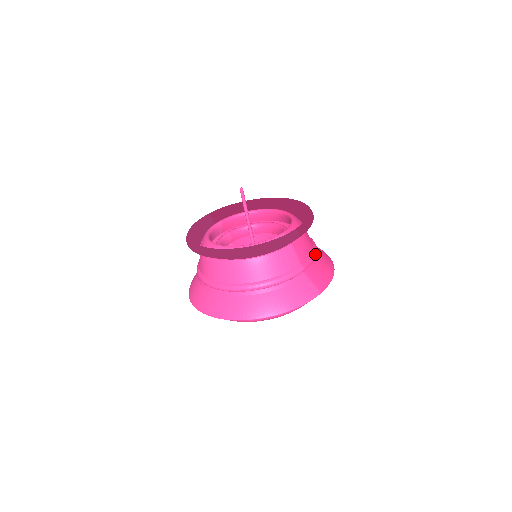
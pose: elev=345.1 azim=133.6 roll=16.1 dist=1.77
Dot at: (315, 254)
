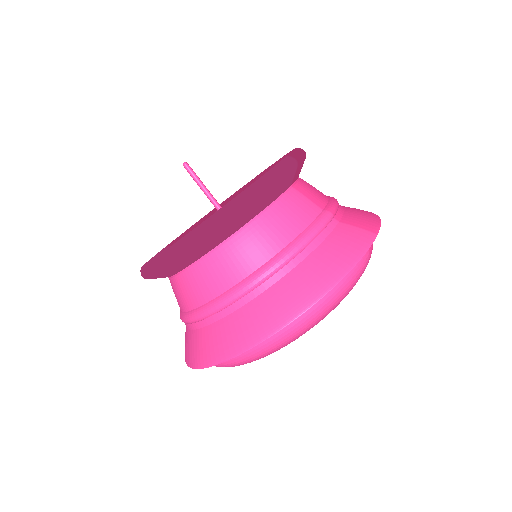
Dot at: (335, 199)
